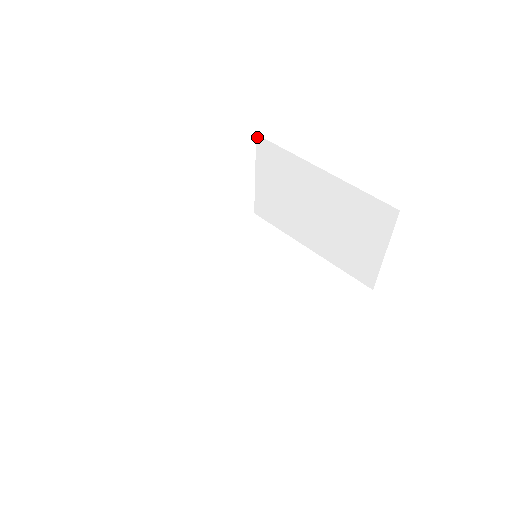
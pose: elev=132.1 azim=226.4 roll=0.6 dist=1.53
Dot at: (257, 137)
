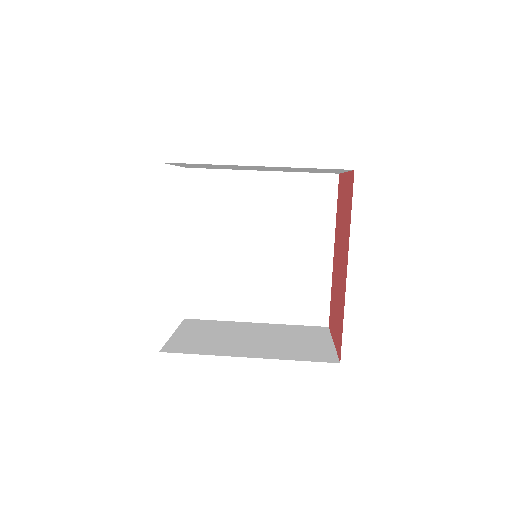
Dot at: occluded
